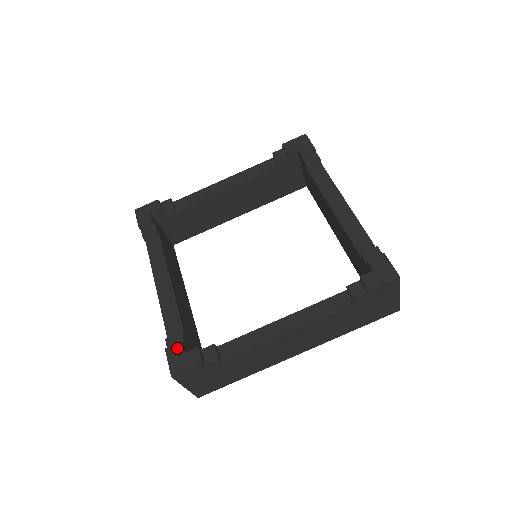
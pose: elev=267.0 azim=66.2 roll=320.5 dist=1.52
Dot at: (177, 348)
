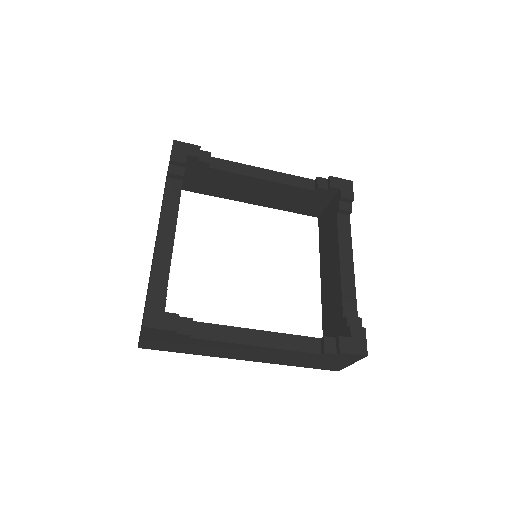
Dot at: (159, 303)
